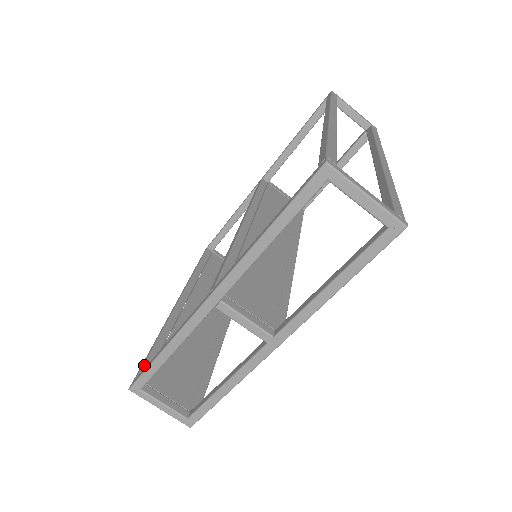
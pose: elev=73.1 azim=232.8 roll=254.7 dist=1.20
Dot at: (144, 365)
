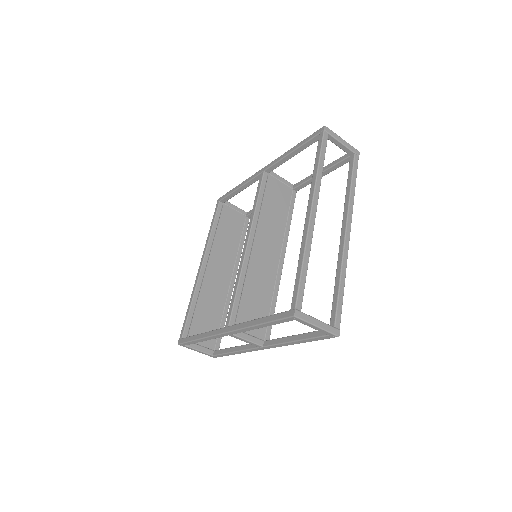
Dot at: (185, 328)
